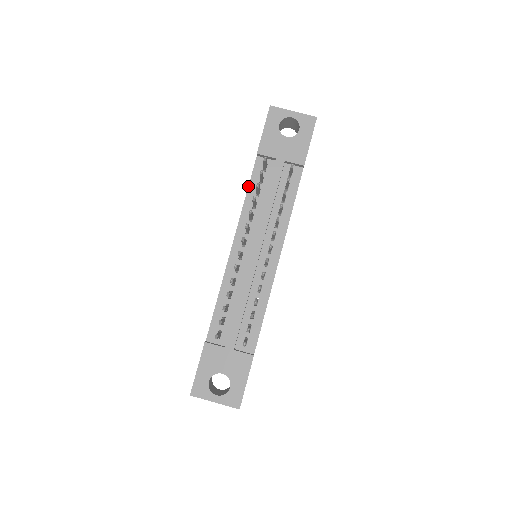
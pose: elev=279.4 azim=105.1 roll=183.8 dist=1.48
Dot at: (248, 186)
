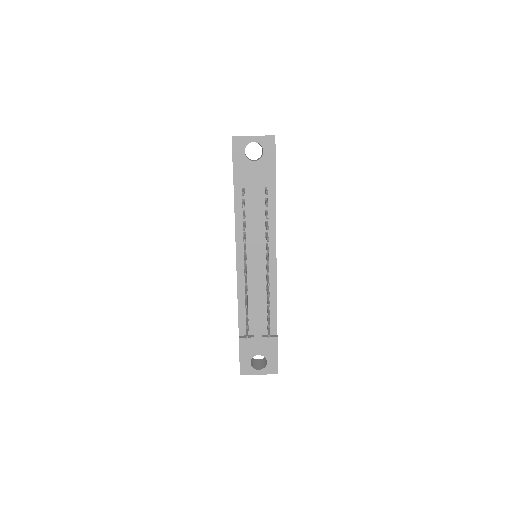
Dot at: (234, 211)
